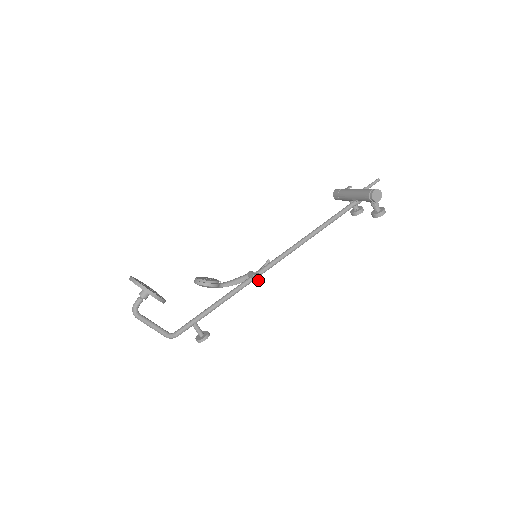
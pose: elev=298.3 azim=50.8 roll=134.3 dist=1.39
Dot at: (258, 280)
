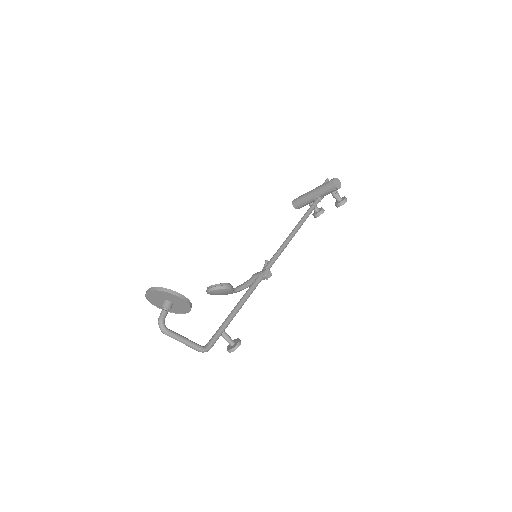
Dot at: (268, 275)
